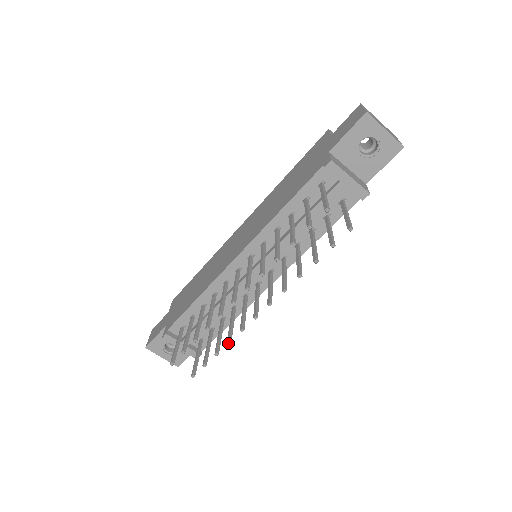
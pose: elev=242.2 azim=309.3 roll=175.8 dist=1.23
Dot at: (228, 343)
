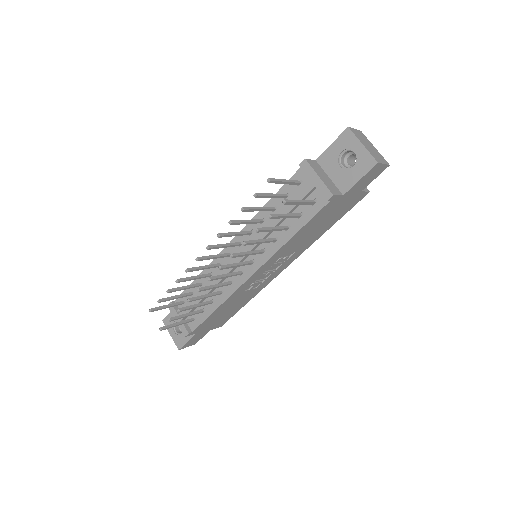
Dot at: (187, 300)
